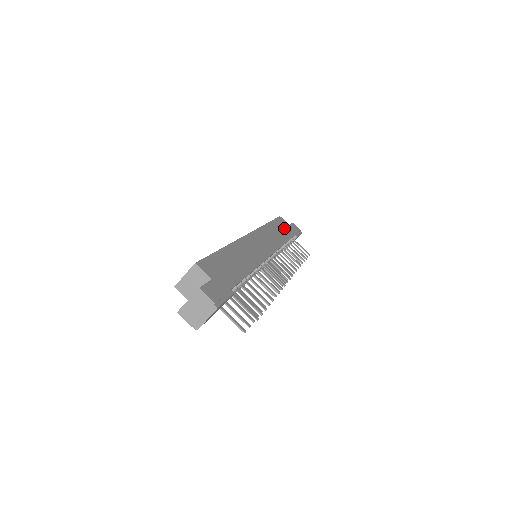
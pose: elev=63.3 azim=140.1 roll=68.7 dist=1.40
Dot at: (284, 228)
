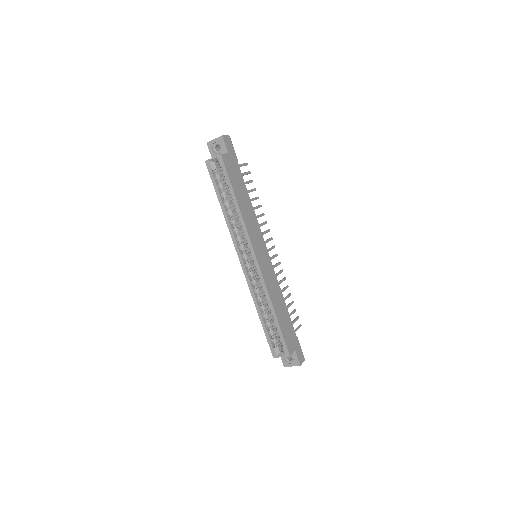
Dot at: (235, 175)
